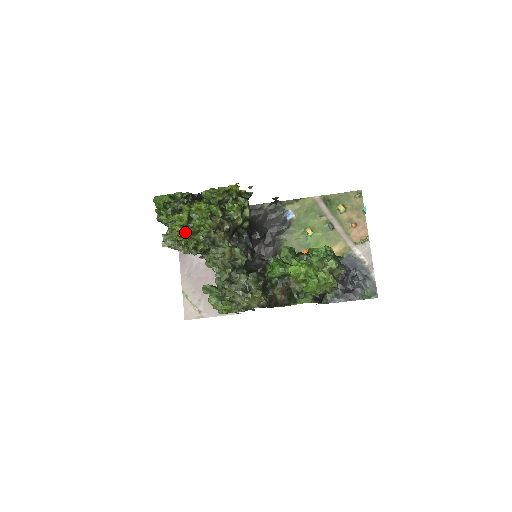
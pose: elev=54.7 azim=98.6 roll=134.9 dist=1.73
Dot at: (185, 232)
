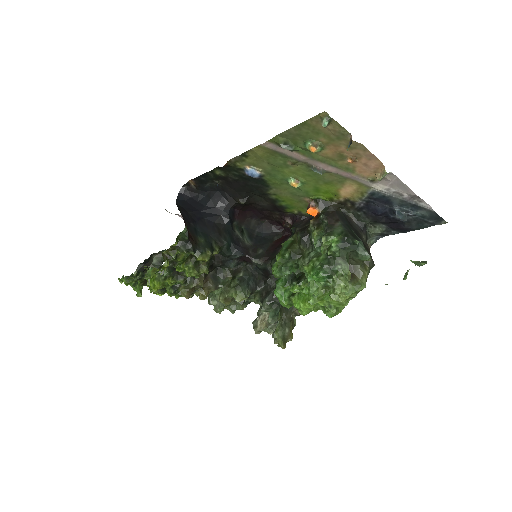
Dot at: occluded
